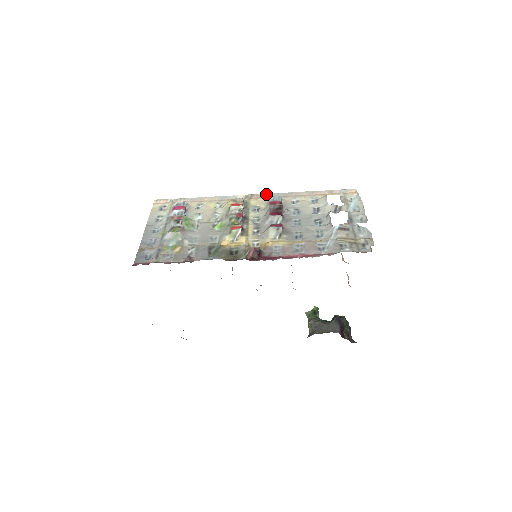
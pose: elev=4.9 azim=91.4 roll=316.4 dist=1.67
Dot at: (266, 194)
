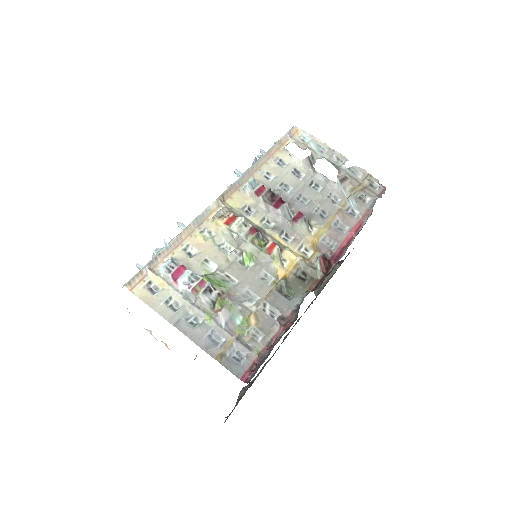
Dot at: (233, 185)
